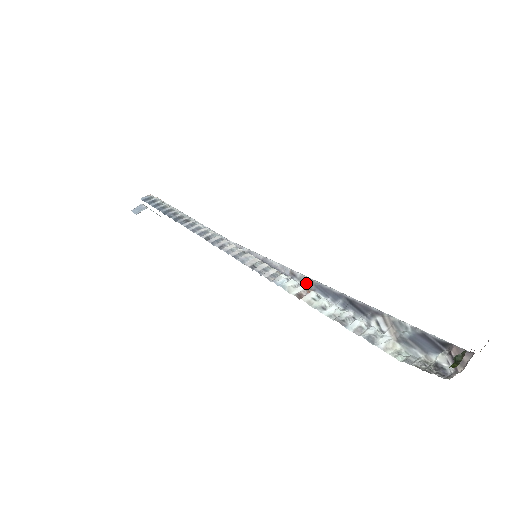
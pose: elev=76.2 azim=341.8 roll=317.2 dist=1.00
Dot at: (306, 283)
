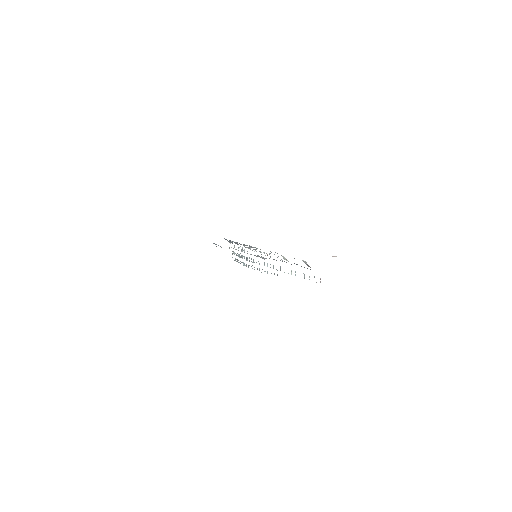
Dot at: (269, 258)
